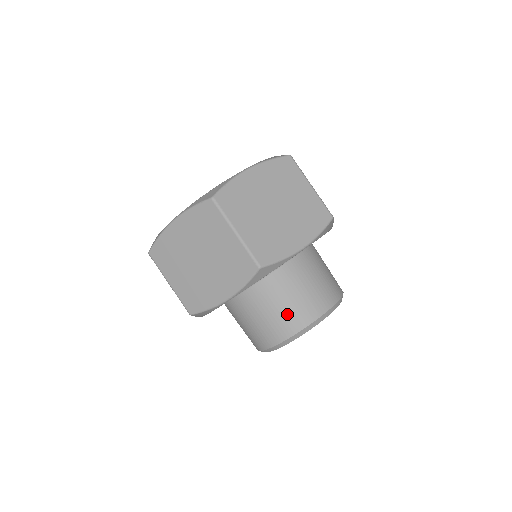
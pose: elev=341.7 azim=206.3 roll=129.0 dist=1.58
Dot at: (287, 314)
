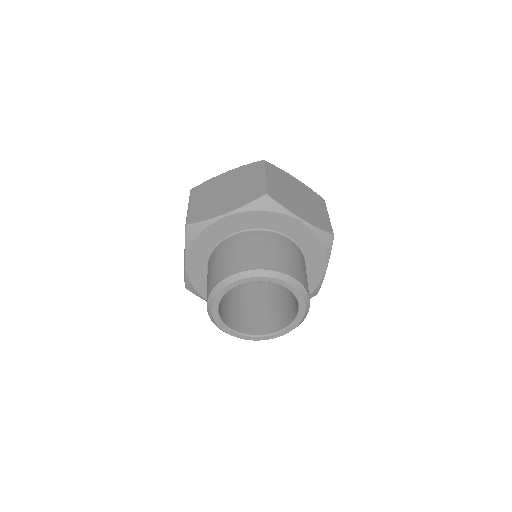
Dot at: (213, 276)
